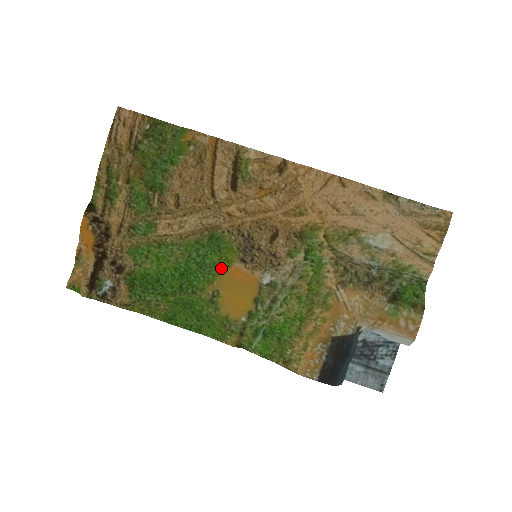
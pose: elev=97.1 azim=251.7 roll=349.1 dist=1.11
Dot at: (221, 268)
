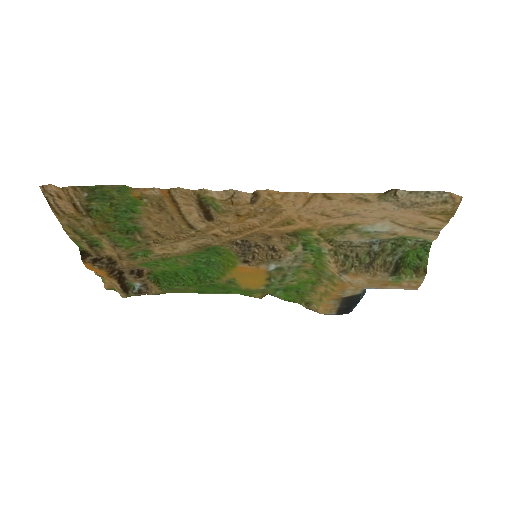
Dot at: (227, 266)
